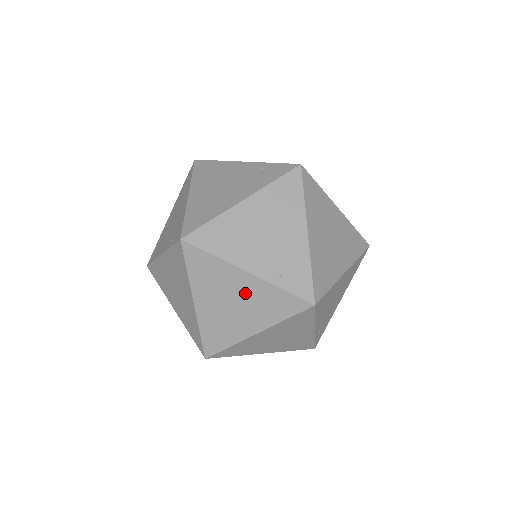
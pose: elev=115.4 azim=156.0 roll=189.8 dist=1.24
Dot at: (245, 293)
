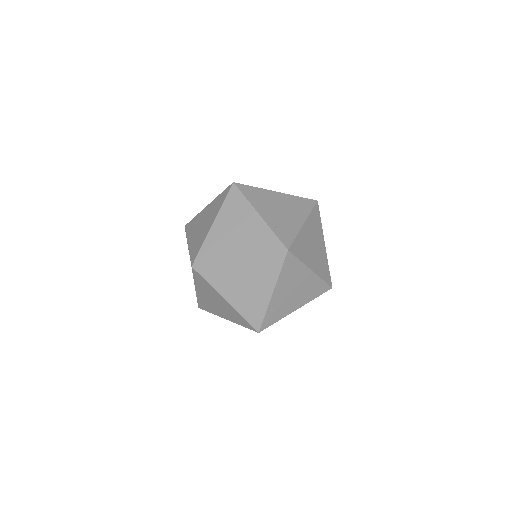
Dot at: (249, 227)
